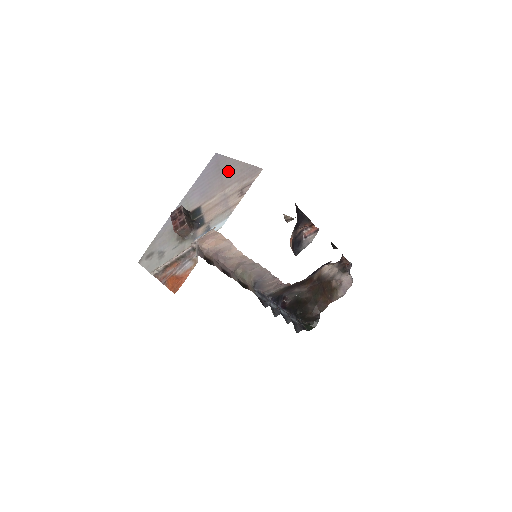
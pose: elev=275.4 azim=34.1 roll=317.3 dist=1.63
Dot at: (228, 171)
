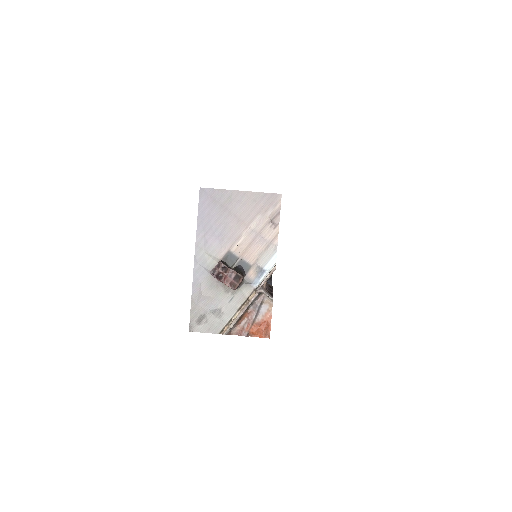
Dot at: (237, 205)
